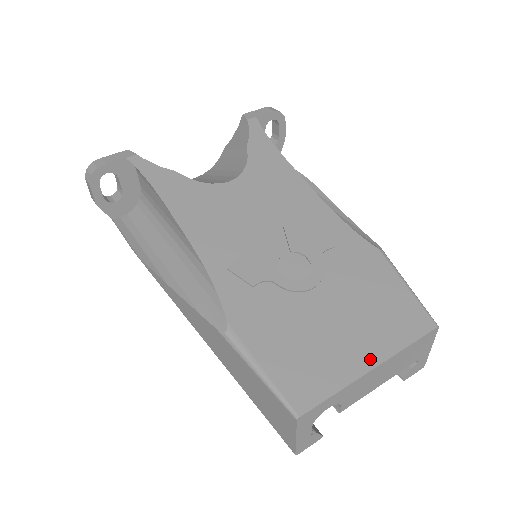
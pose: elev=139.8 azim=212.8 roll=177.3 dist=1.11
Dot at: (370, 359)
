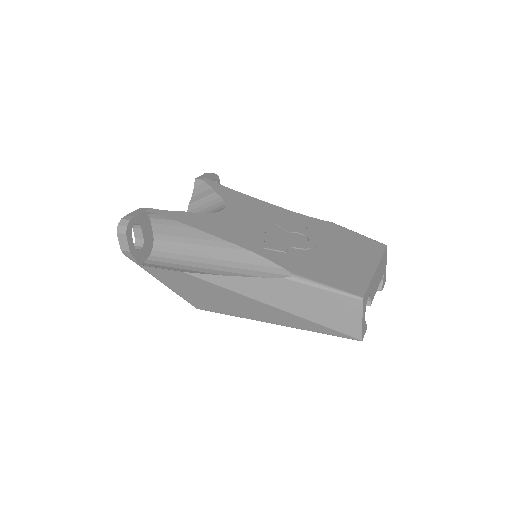
Dot at: (371, 266)
